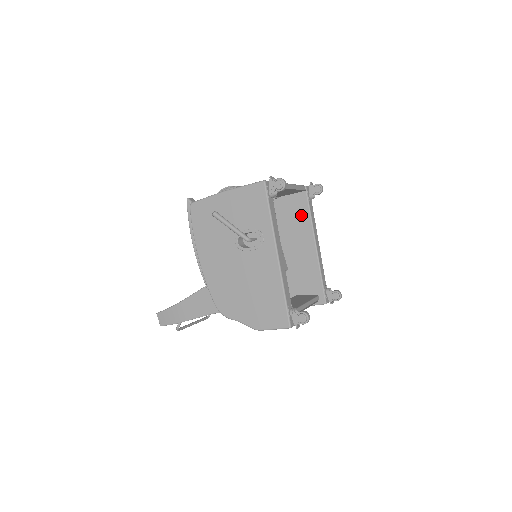
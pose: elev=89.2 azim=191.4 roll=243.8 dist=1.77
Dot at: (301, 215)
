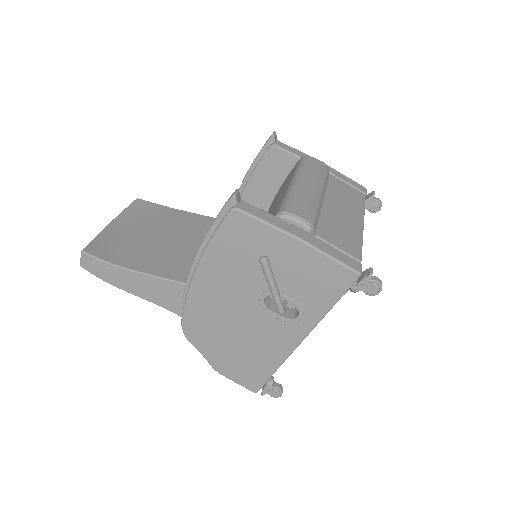
Dot at: occluded
